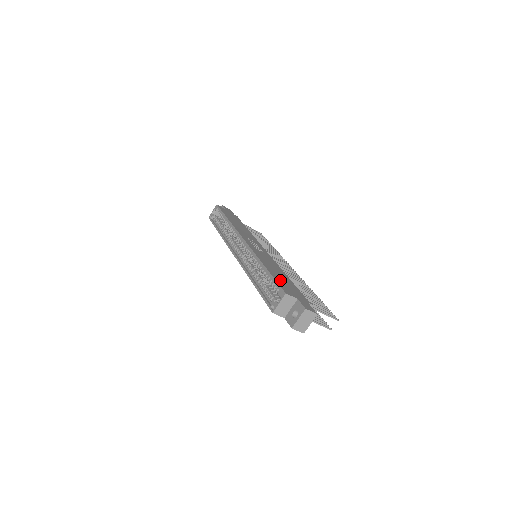
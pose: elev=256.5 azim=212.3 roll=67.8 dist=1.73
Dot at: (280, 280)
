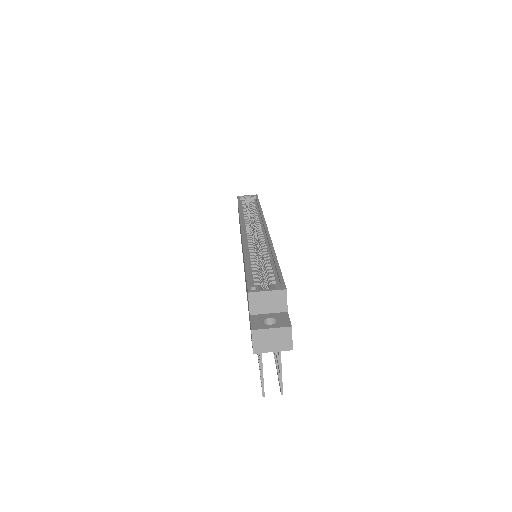
Dot at: occluded
